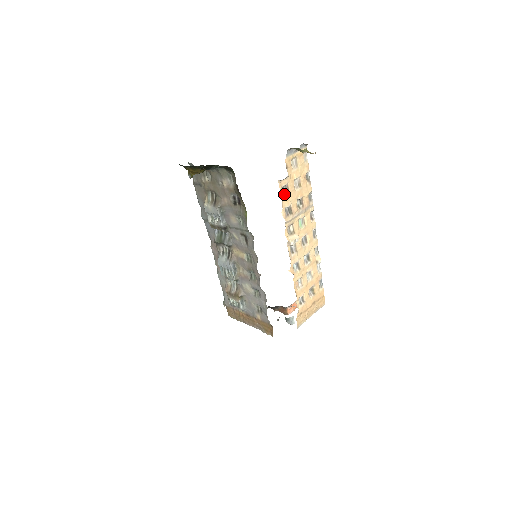
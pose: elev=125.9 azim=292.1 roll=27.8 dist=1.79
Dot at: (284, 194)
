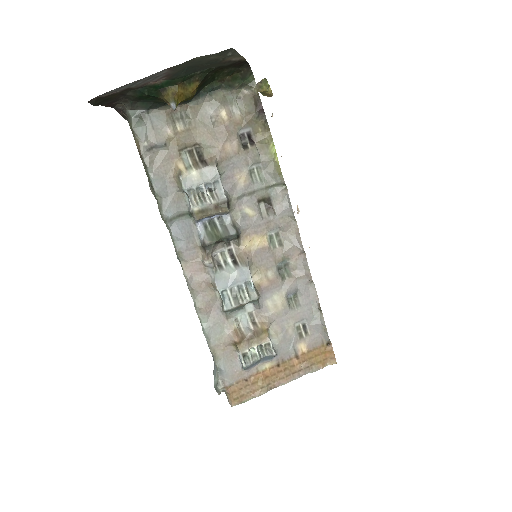
Dot at: occluded
